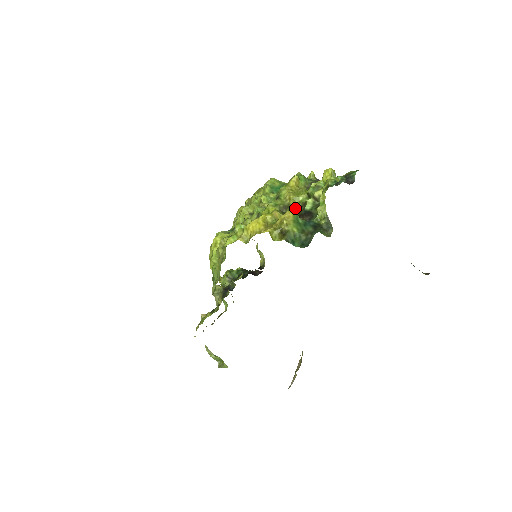
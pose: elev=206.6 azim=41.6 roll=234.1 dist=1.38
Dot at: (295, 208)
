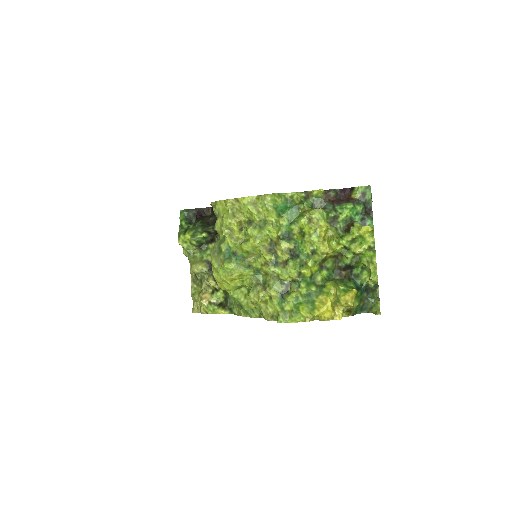
Dot at: (332, 259)
